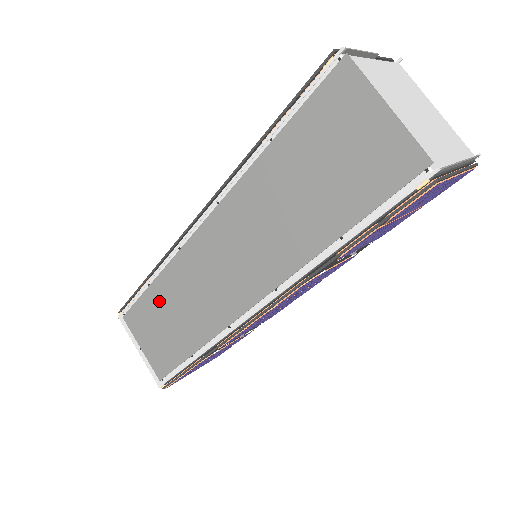
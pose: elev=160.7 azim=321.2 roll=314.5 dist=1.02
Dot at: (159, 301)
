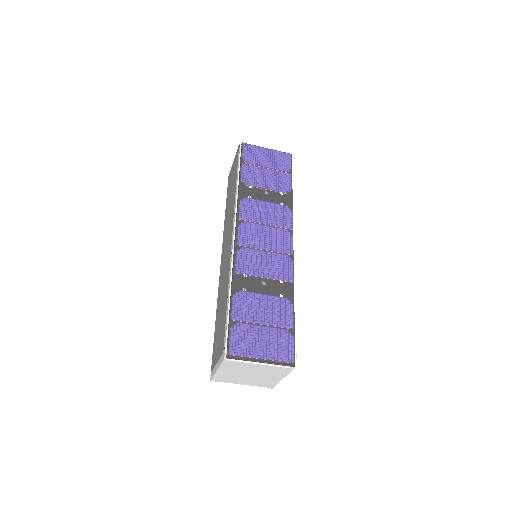
Dot at: (218, 316)
